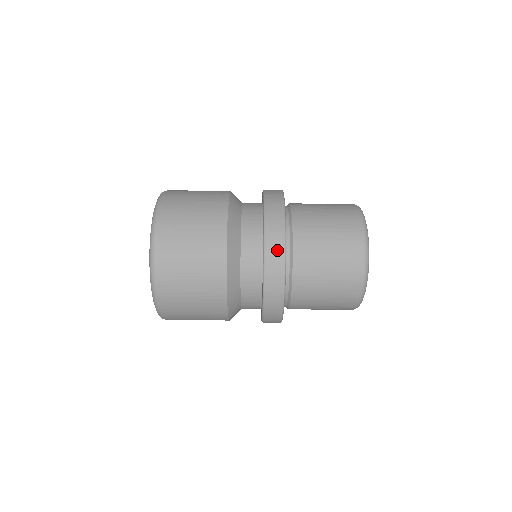
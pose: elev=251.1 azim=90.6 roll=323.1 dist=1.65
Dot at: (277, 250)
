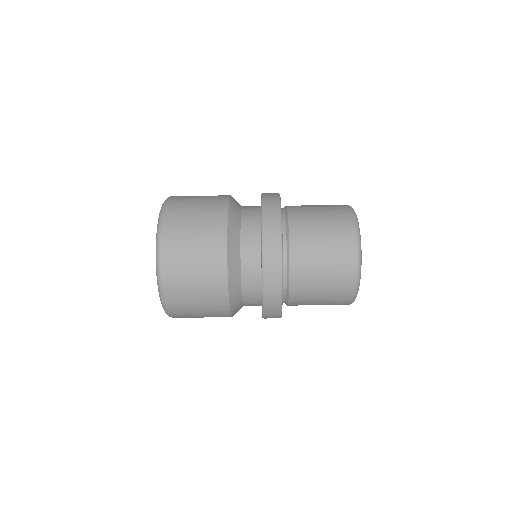
Dot at: (274, 224)
